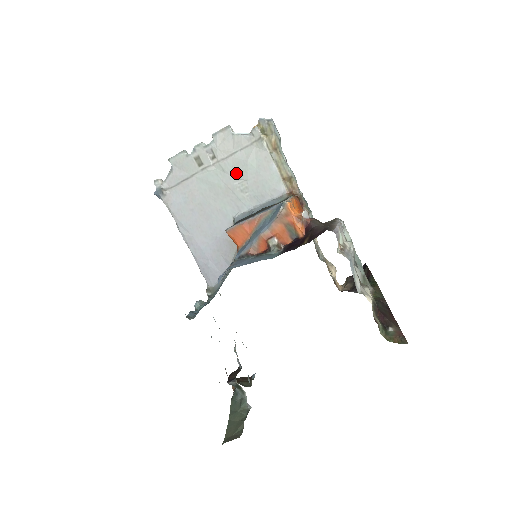
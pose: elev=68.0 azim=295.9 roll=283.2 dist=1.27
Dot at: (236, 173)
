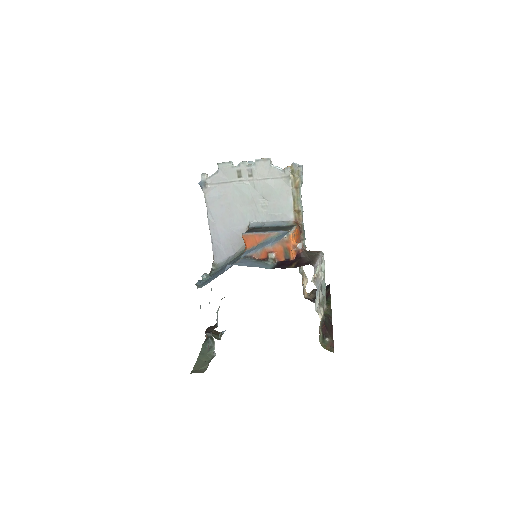
Dot at: (263, 193)
